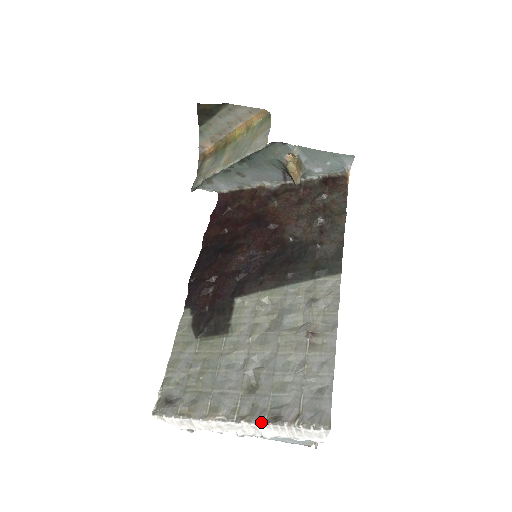
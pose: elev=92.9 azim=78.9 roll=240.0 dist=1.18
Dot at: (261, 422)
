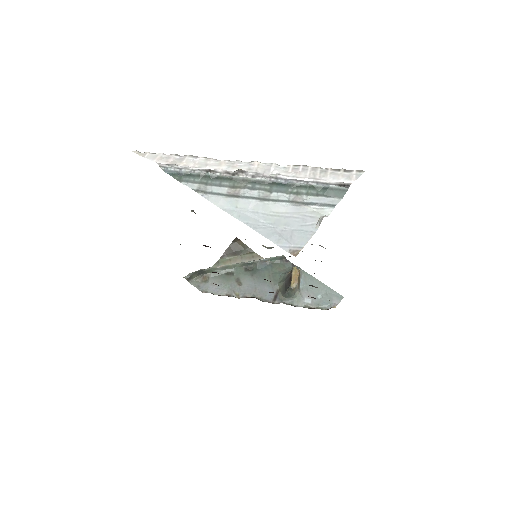
Dot at: occluded
